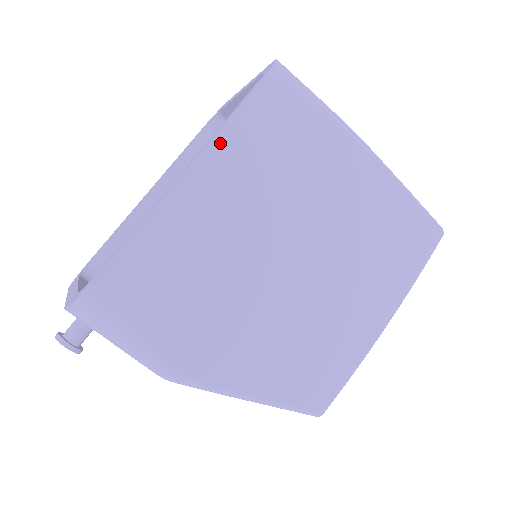
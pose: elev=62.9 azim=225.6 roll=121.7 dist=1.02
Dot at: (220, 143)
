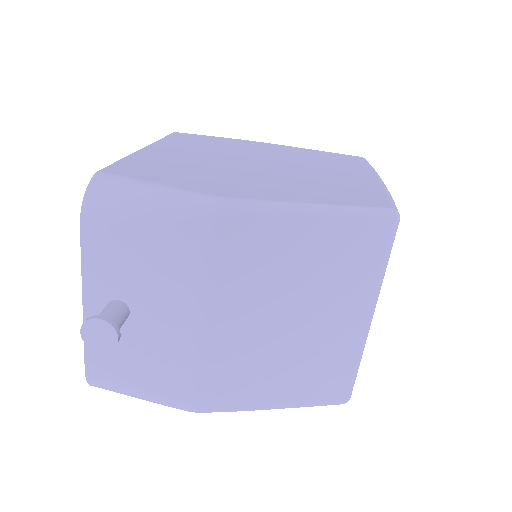
Dot at: (163, 142)
